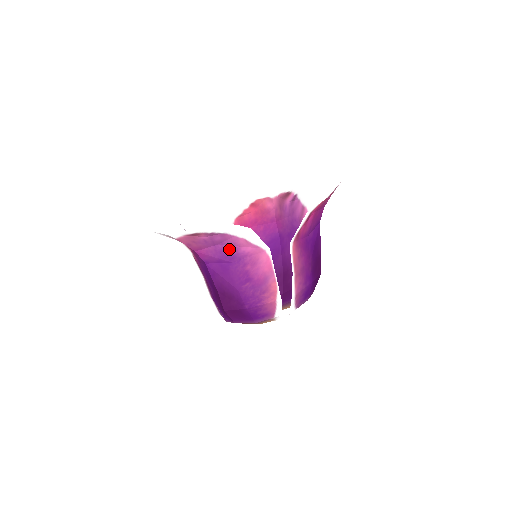
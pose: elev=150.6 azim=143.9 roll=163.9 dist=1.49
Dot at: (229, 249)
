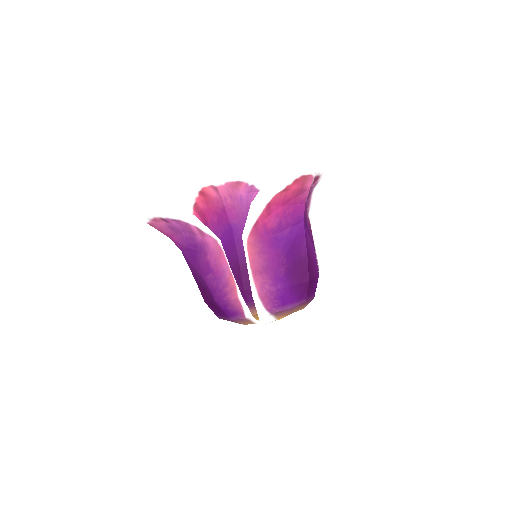
Dot at: (191, 237)
